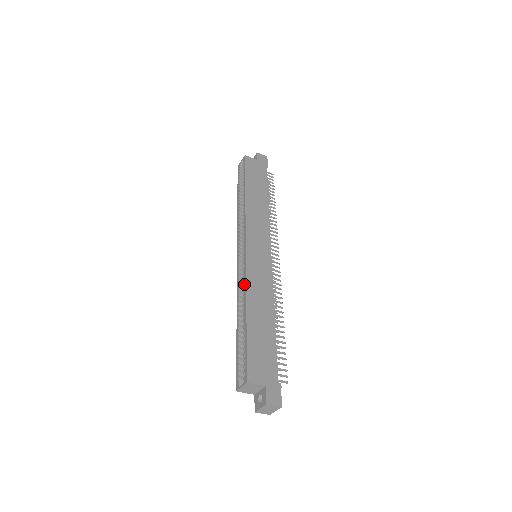
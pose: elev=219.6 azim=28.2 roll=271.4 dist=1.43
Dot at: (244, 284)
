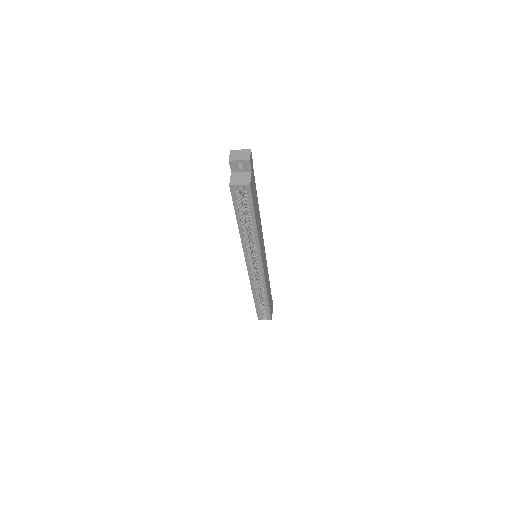
Dot at: (264, 287)
